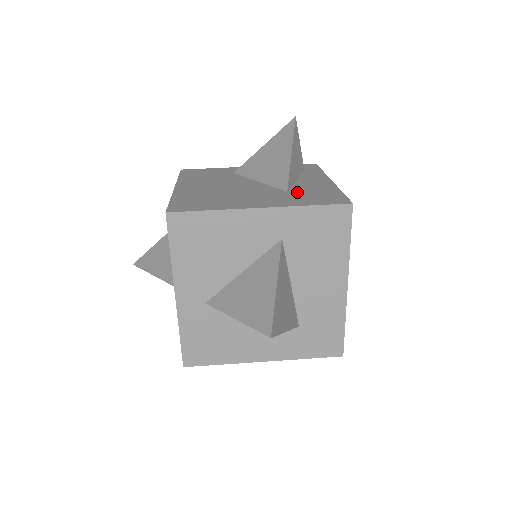
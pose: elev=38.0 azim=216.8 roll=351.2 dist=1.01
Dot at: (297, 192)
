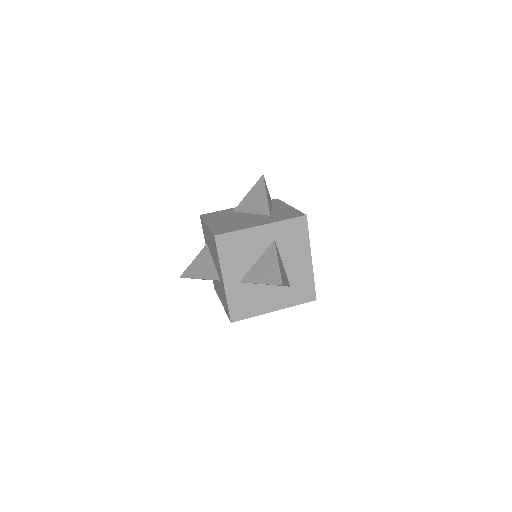
Dot at: (276, 215)
